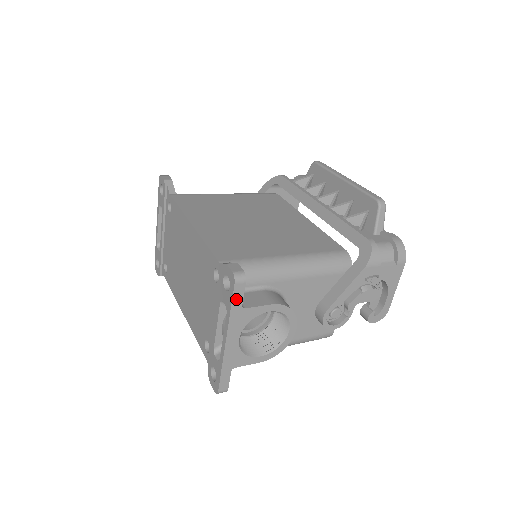
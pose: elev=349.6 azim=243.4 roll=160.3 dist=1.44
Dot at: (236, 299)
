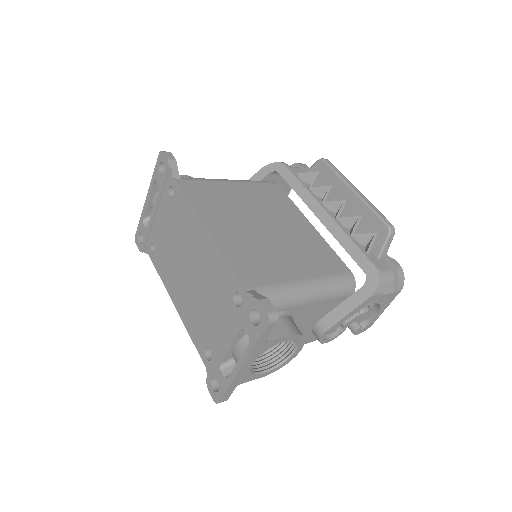
Dot at: (264, 335)
